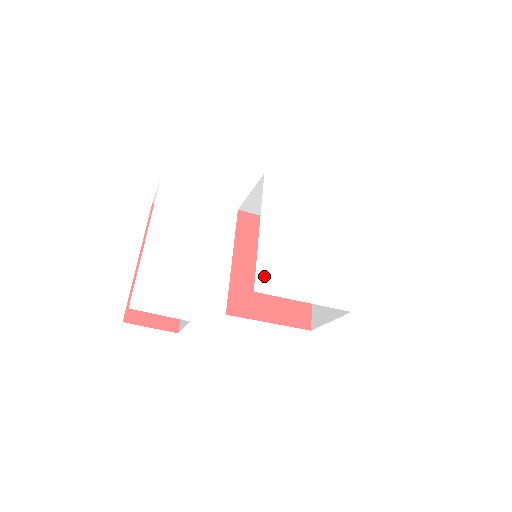
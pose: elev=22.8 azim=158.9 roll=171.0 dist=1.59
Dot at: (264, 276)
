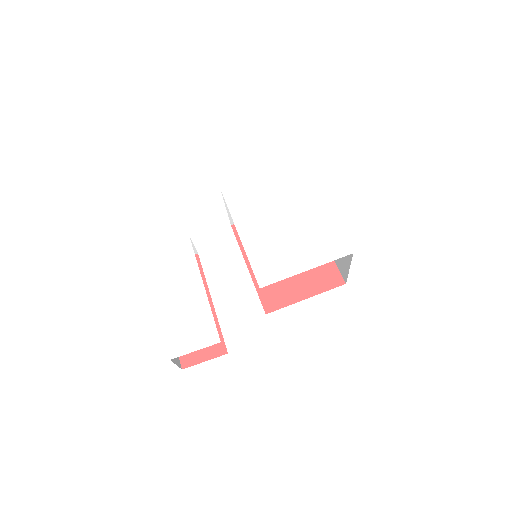
Dot at: (262, 271)
